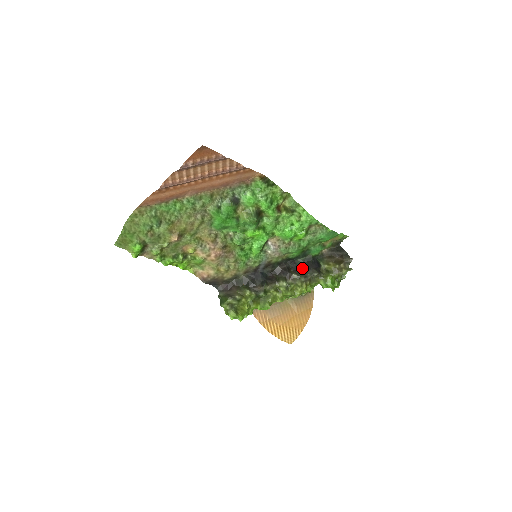
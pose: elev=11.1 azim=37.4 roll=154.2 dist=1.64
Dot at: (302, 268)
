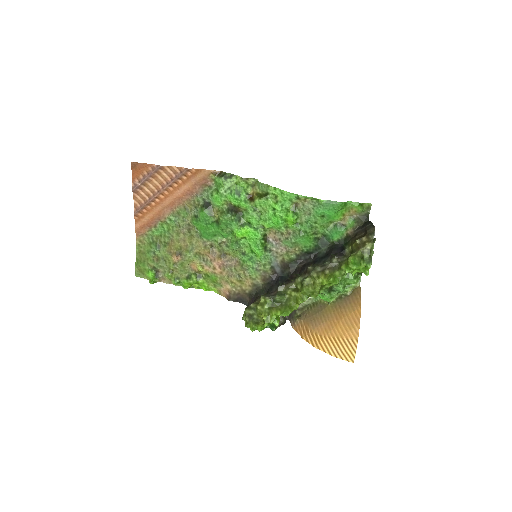
Dot at: (322, 258)
